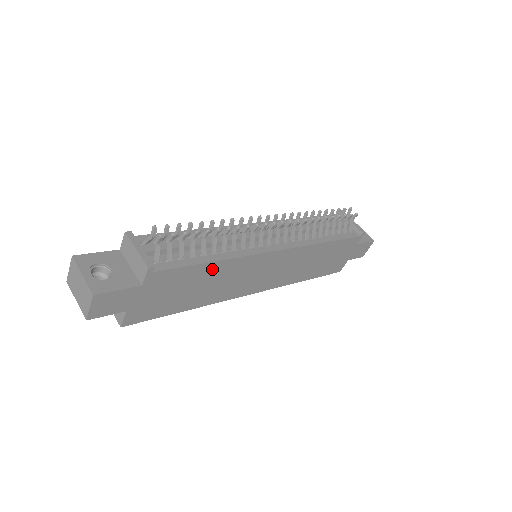
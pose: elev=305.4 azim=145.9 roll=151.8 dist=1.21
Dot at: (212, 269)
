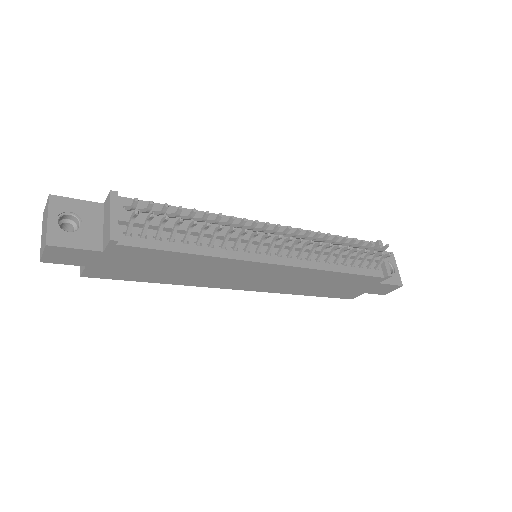
Dot at: (189, 259)
